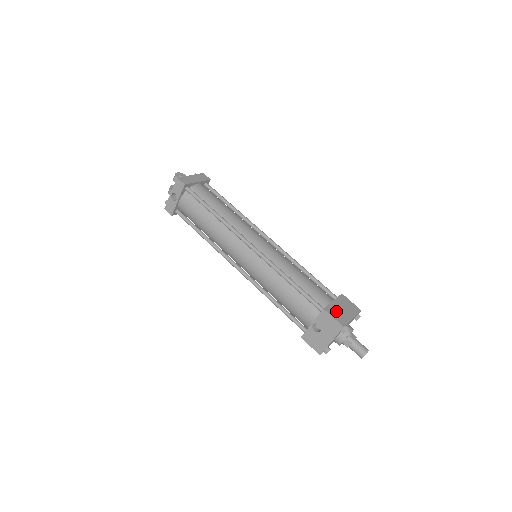
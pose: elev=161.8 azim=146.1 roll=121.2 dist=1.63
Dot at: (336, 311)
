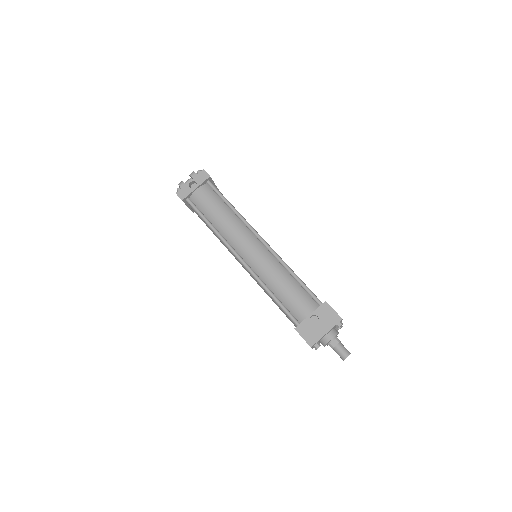
Dot at: occluded
